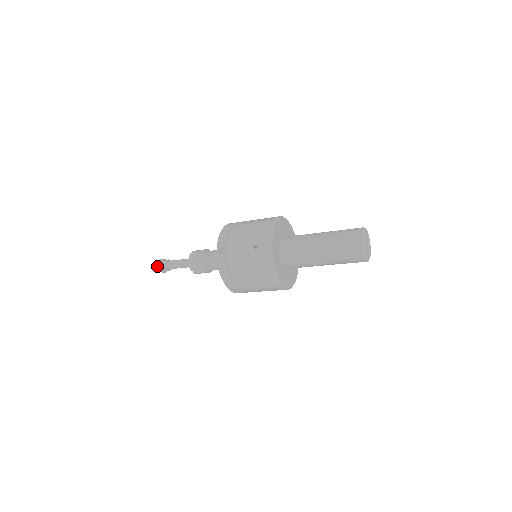
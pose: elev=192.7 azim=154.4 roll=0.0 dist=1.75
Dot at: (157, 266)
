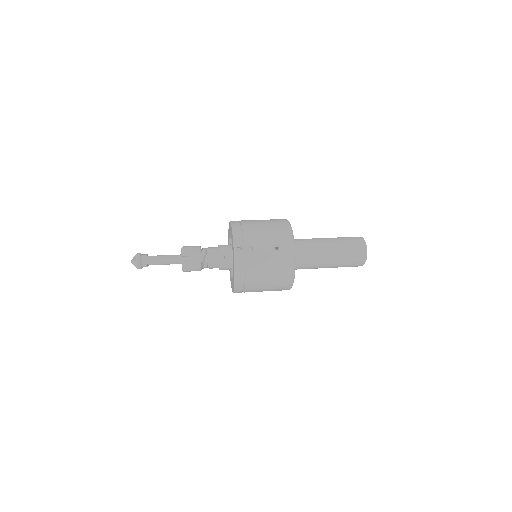
Dot at: (132, 261)
